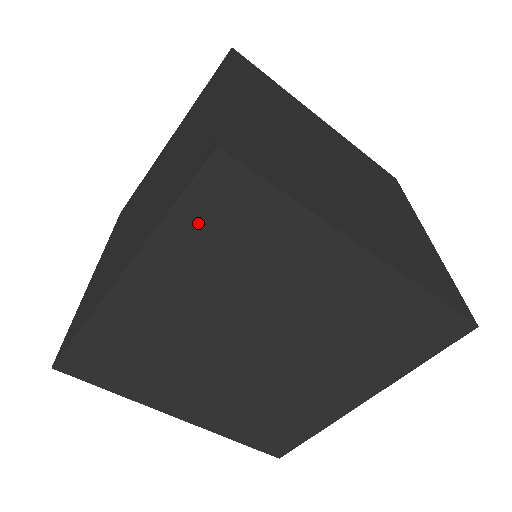
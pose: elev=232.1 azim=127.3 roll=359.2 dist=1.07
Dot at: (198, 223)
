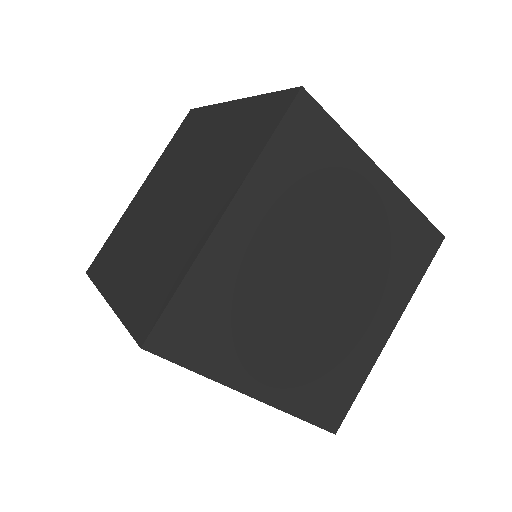
Dot at: occluded
